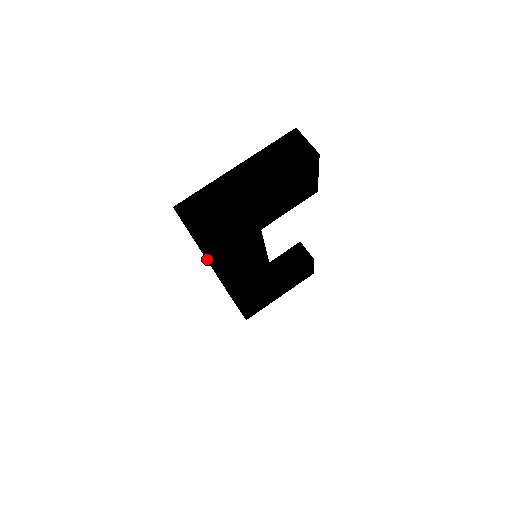
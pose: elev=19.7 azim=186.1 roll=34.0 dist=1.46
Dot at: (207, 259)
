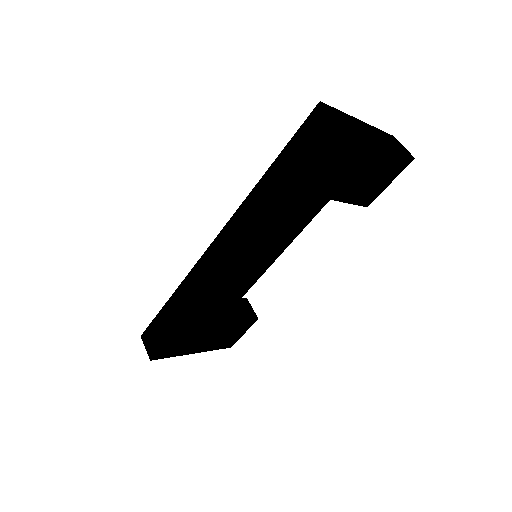
Dot at: (294, 182)
